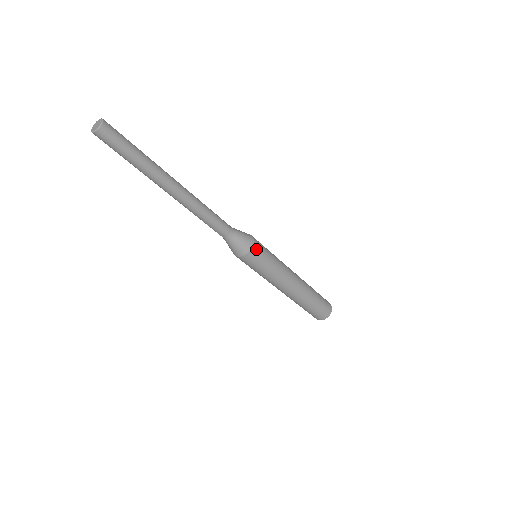
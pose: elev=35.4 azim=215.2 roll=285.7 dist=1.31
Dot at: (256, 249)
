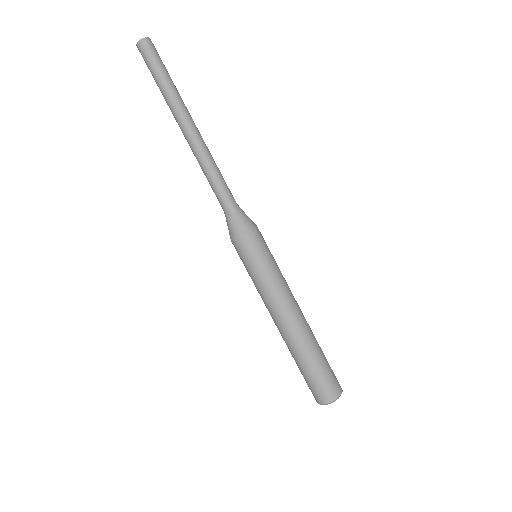
Dot at: (260, 233)
